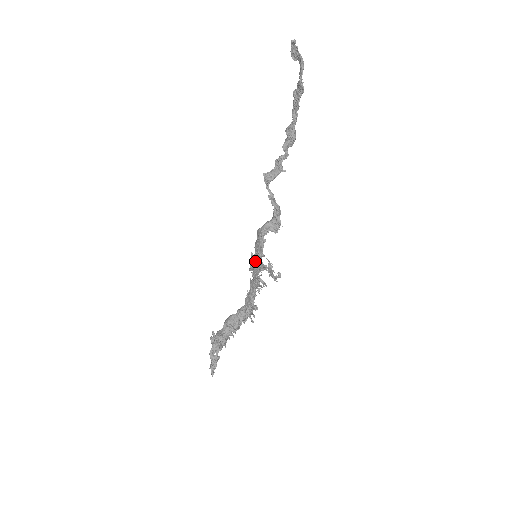
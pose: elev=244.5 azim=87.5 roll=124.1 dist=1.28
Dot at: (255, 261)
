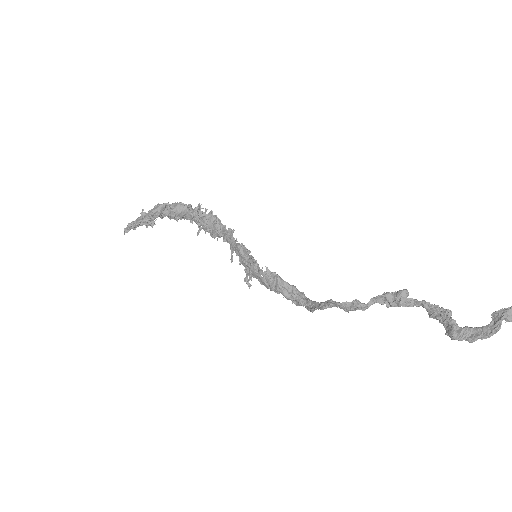
Dot at: (250, 267)
